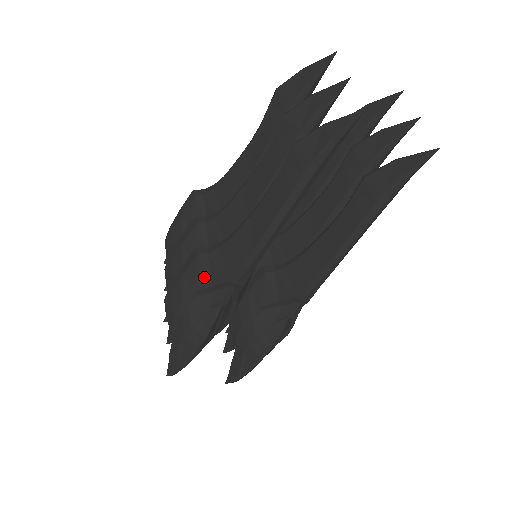
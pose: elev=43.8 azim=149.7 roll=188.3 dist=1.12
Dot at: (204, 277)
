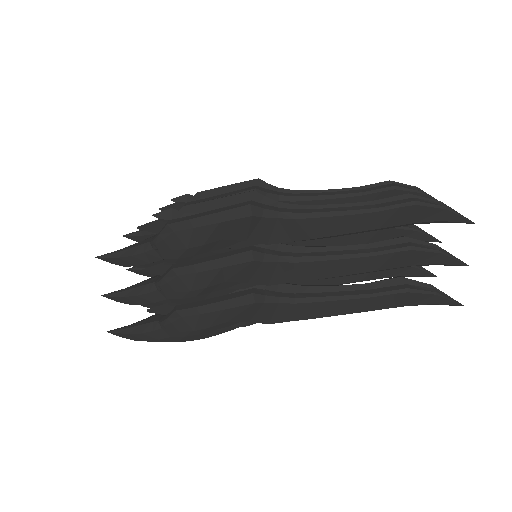
Dot at: (247, 316)
